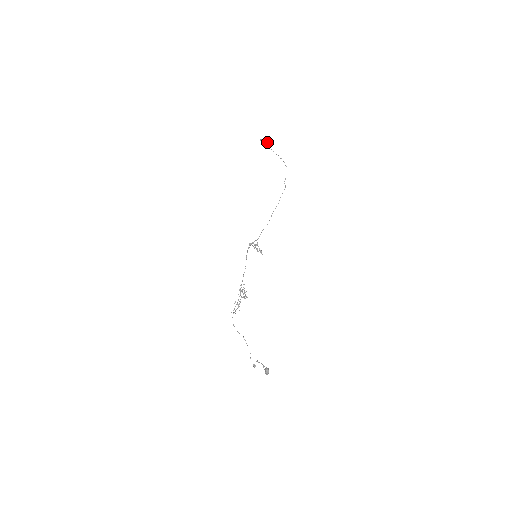
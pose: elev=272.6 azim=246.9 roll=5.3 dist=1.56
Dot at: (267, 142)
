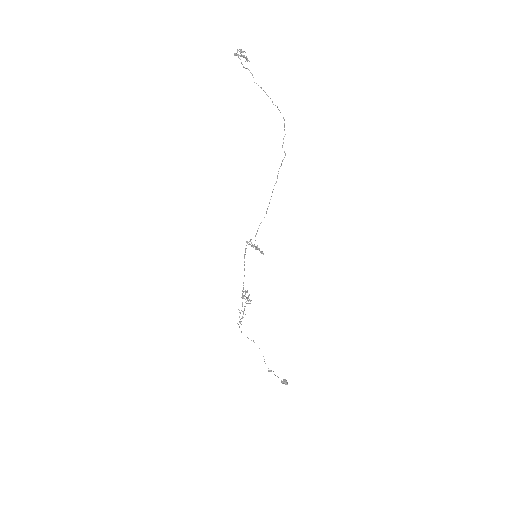
Dot at: (246, 59)
